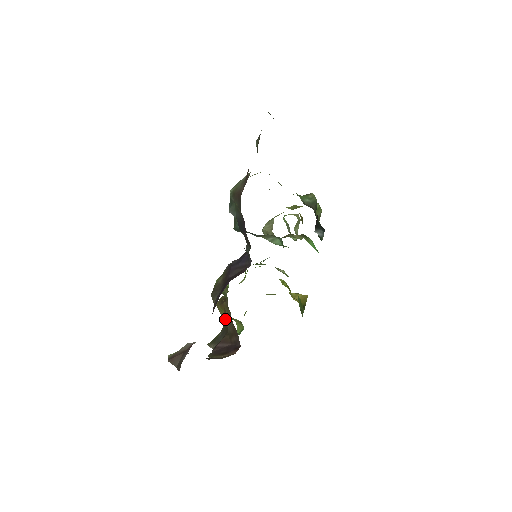
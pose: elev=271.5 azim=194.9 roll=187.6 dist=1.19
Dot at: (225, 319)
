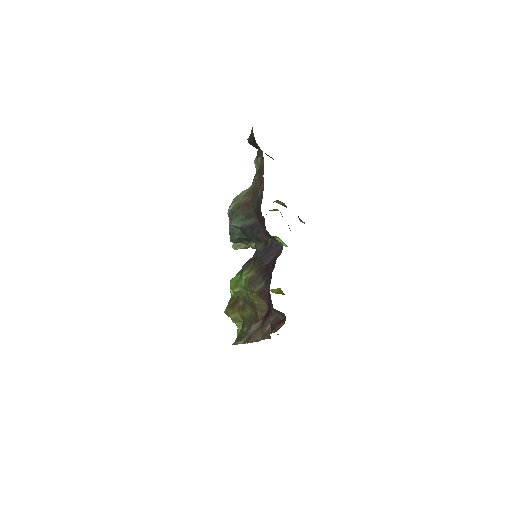
Dot at: (244, 316)
